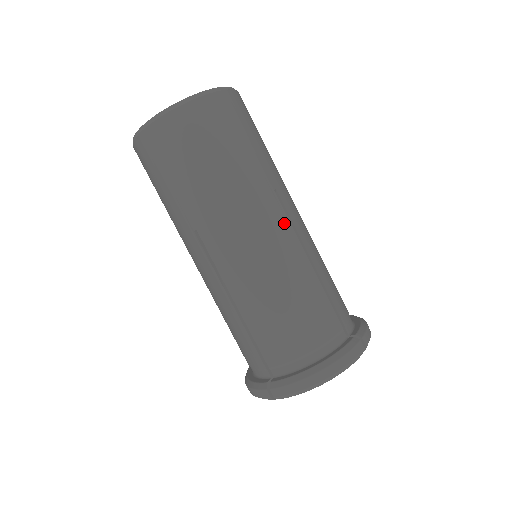
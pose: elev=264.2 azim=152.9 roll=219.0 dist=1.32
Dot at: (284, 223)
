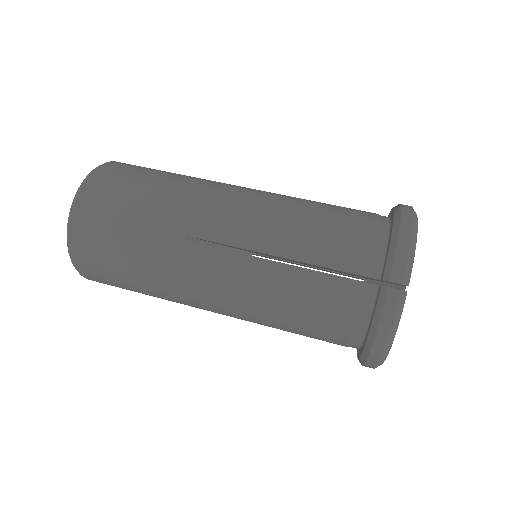
Dot at: occluded
